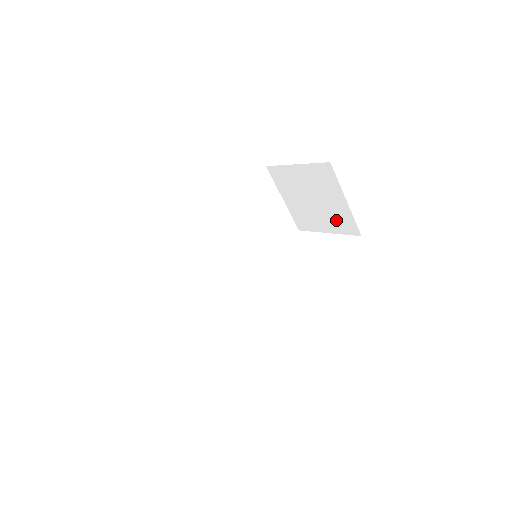
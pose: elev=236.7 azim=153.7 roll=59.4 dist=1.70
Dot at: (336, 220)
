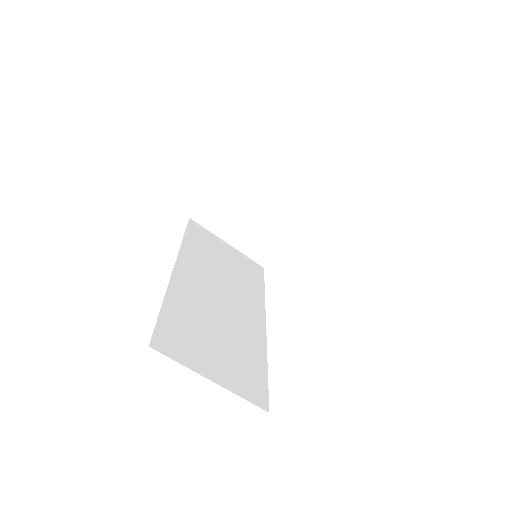
Dot at: (290, 208)
